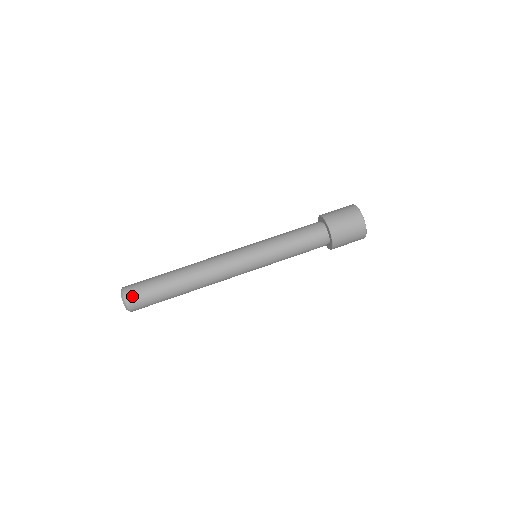
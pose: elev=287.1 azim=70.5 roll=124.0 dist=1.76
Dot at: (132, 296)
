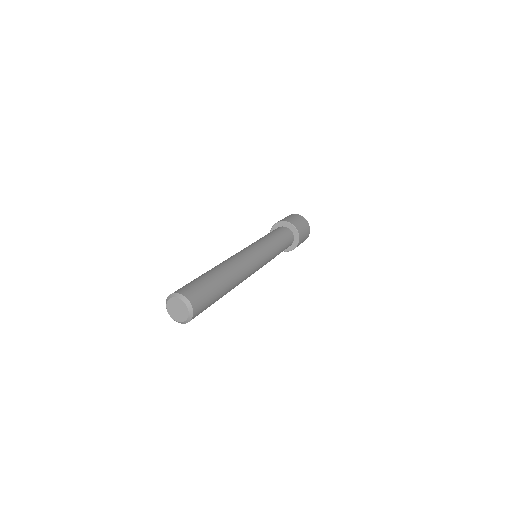
Dot at: (194, 296)
